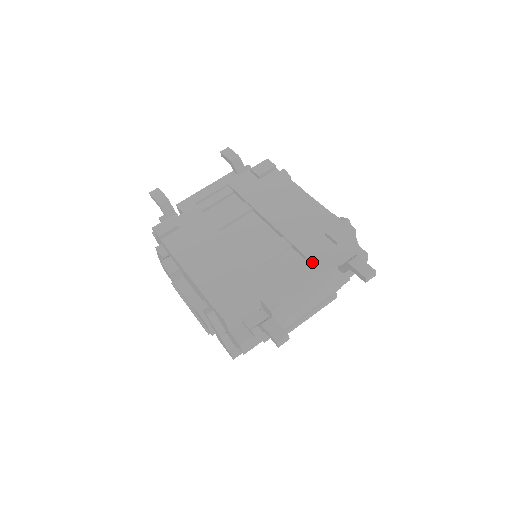
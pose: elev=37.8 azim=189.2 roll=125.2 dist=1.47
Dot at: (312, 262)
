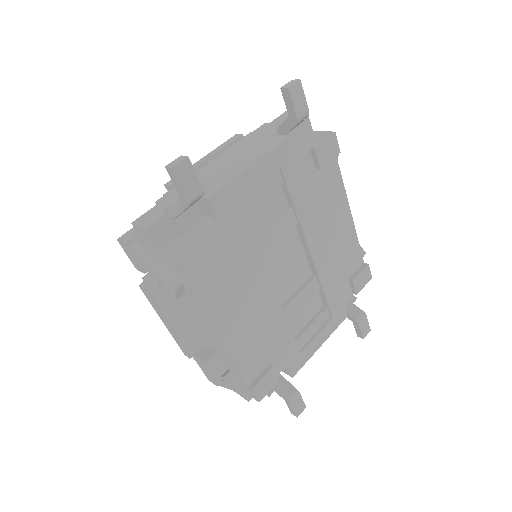
Dot at: (332, 315)
